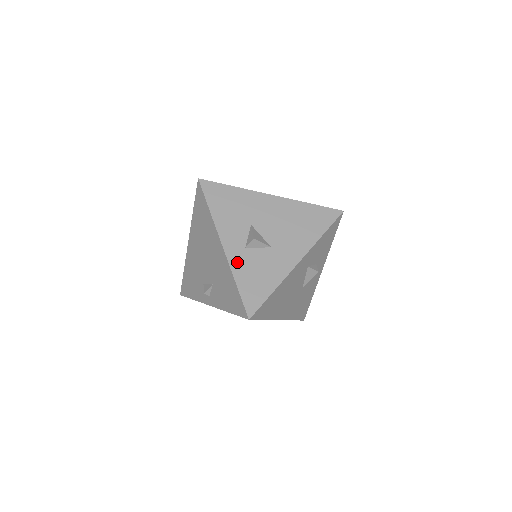
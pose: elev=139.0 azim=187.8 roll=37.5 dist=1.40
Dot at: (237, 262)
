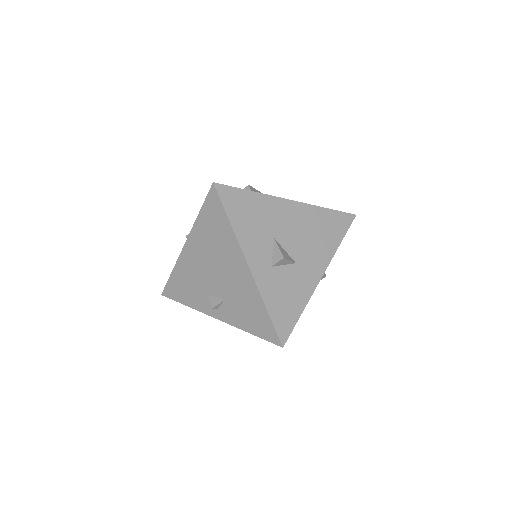
Dot at: (265, 284)
